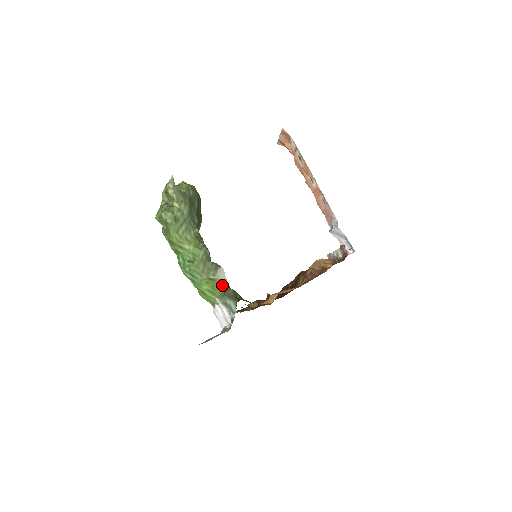
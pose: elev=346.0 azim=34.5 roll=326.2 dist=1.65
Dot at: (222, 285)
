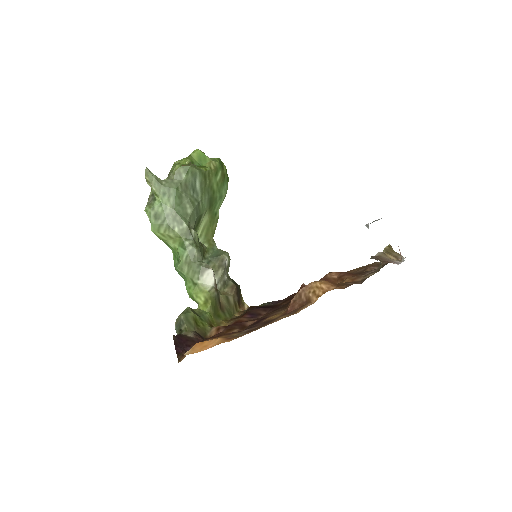
Dot at: (203, 293)
